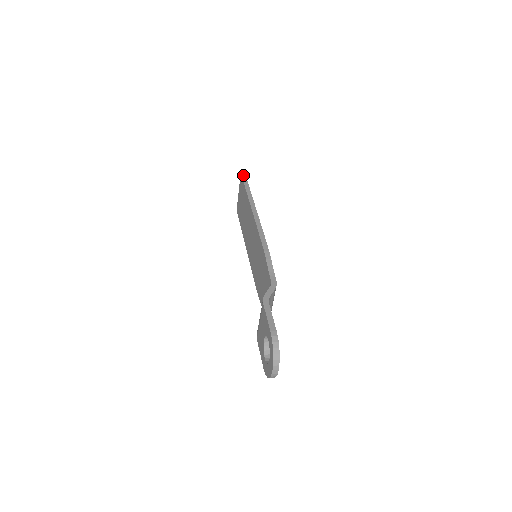
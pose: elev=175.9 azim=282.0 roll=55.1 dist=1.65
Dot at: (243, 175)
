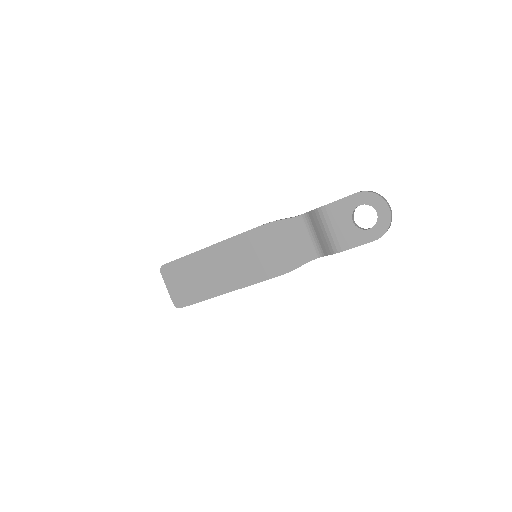
Dot at: (163, 265)
